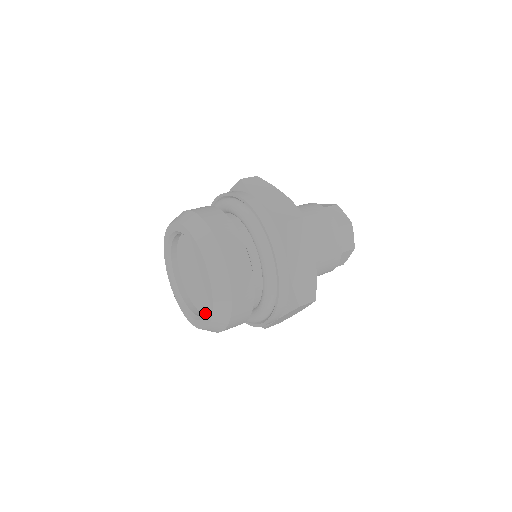
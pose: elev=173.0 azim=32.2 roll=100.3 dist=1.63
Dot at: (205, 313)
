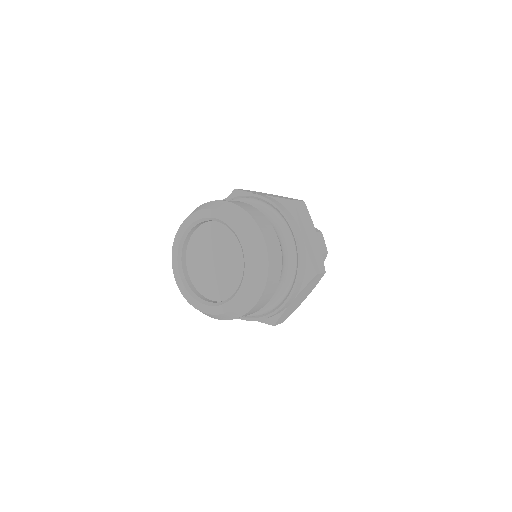
Dot at: occluded
